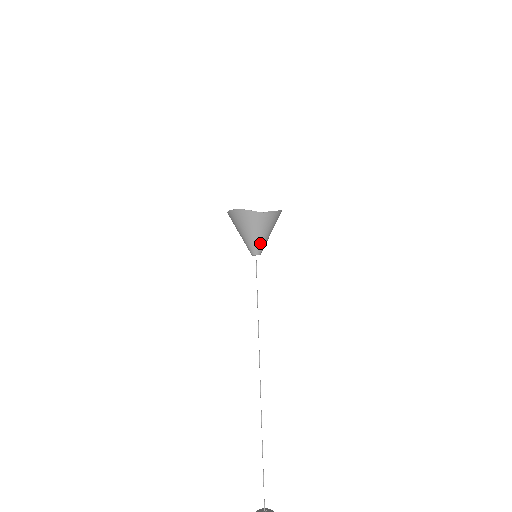
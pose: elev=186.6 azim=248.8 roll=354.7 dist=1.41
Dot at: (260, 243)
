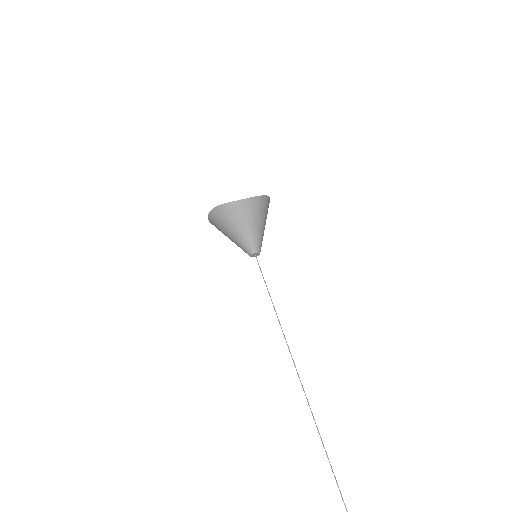
Dot at: (251, 238)
